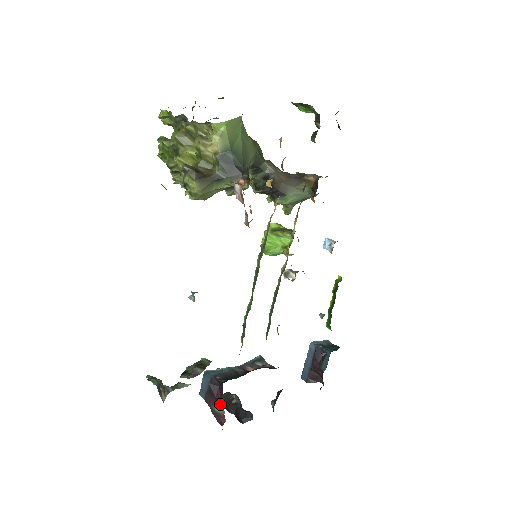
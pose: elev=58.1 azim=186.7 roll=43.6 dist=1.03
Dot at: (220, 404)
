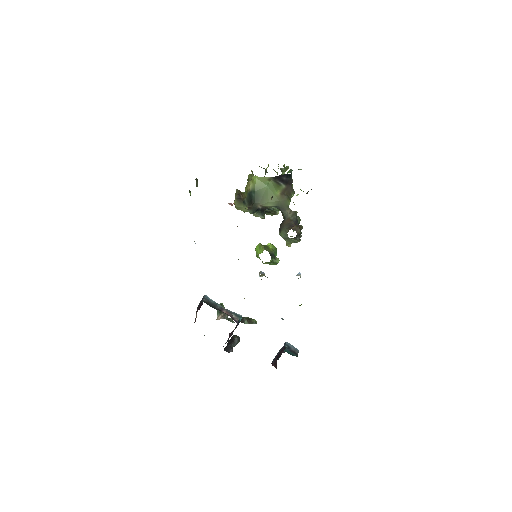
Dot at: occluded
